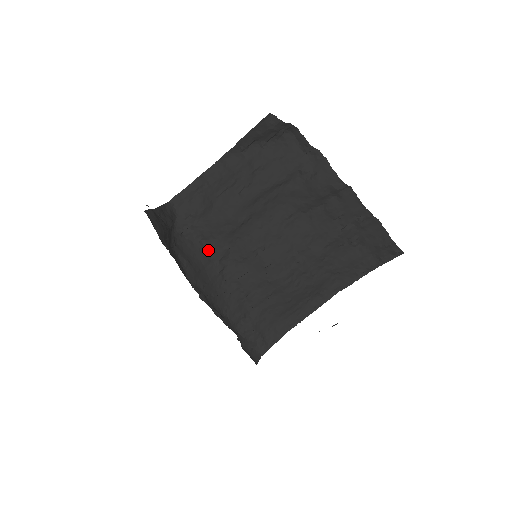
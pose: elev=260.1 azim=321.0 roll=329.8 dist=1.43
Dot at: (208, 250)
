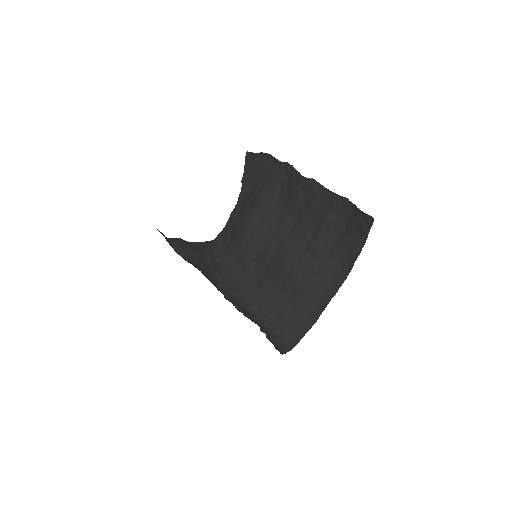
Dot at: (241, 266)
